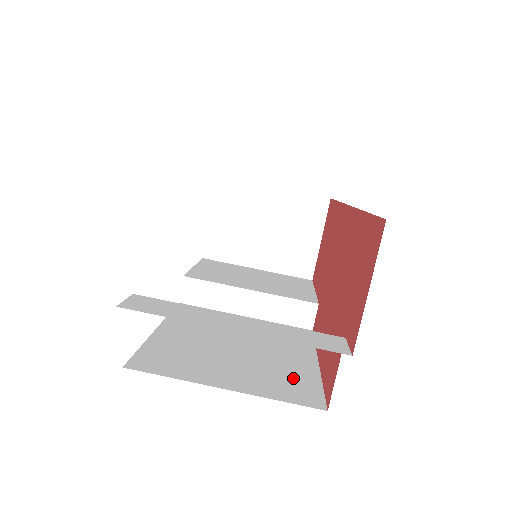
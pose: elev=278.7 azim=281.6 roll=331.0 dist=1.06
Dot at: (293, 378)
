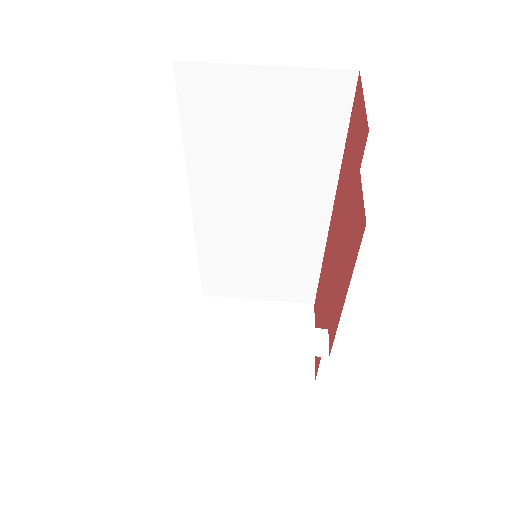
Dot at: occluded
